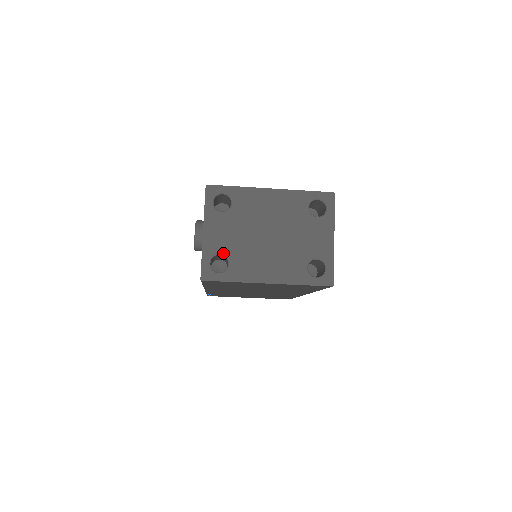
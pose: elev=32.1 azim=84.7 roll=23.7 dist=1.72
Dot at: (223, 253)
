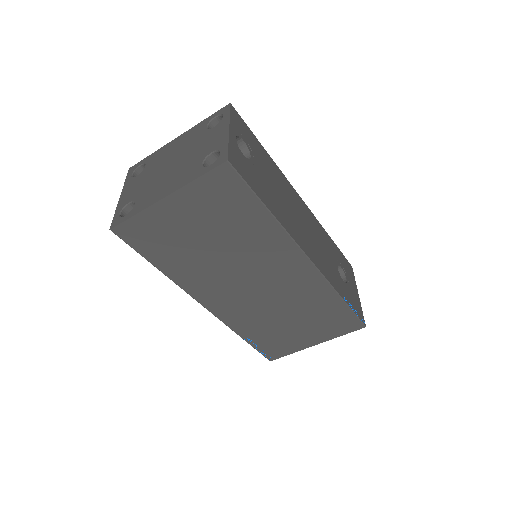
Dot at: (131, 200)
